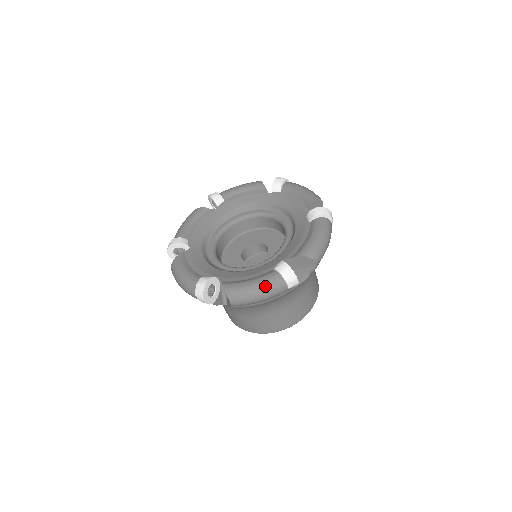
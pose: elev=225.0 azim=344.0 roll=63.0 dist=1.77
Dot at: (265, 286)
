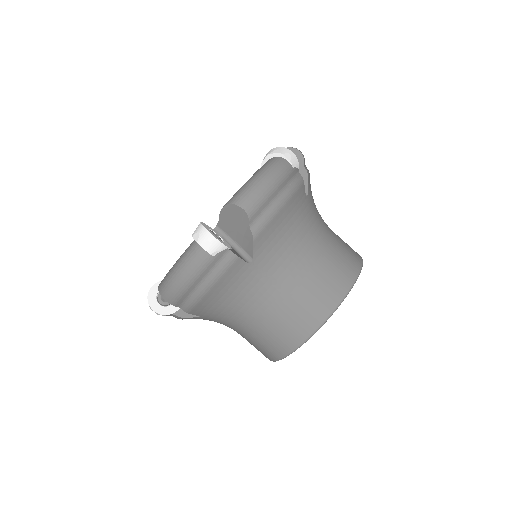
Dot at: (263, 168)
